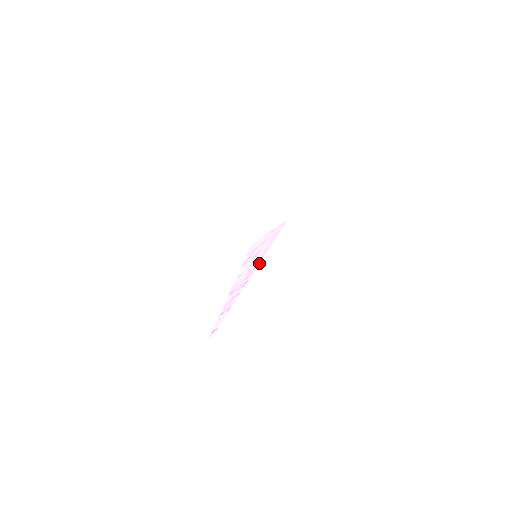
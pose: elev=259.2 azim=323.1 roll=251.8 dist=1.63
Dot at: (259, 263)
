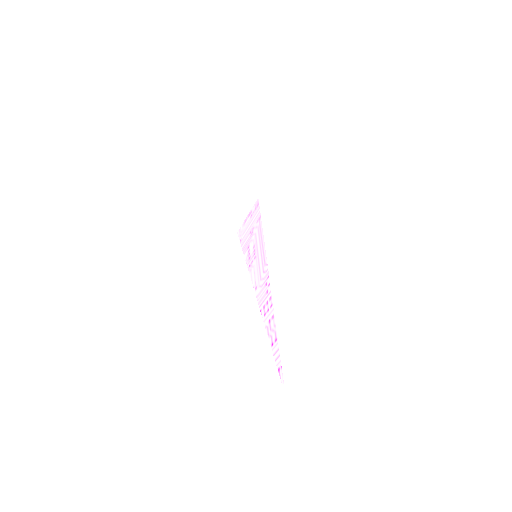
Dot at: occluded
